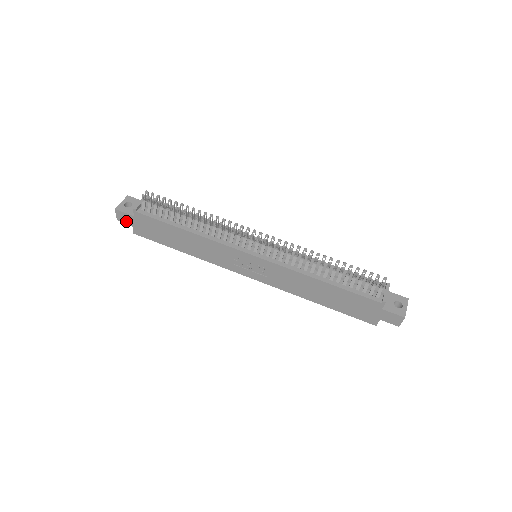
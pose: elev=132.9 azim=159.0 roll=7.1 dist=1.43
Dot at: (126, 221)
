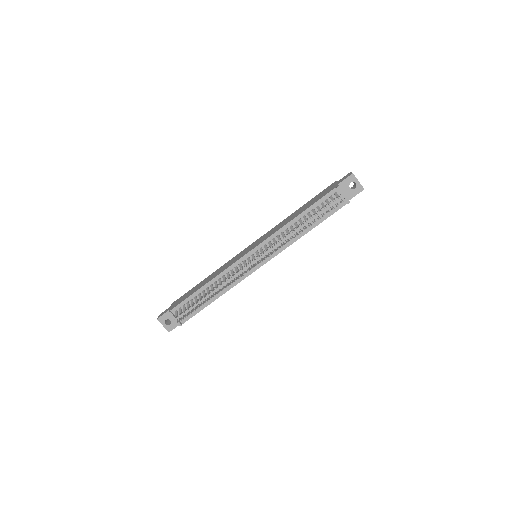
Dot at: occluded
